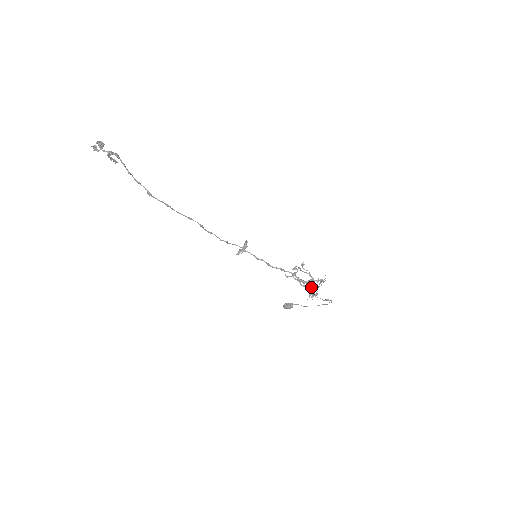
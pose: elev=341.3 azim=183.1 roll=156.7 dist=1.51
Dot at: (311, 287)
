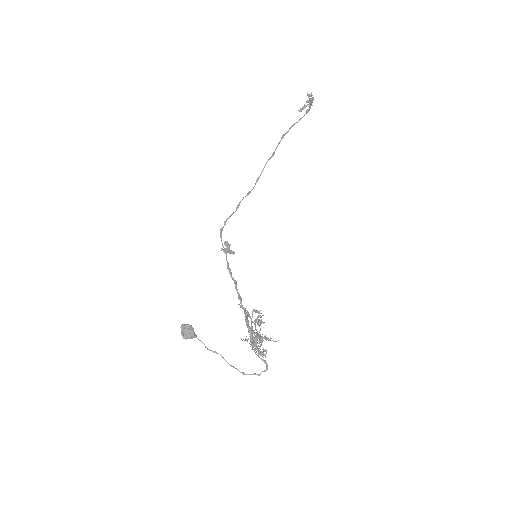
Dot at: (259, 337)
